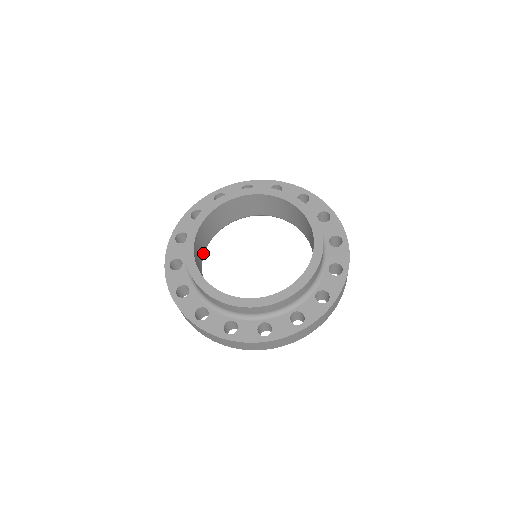
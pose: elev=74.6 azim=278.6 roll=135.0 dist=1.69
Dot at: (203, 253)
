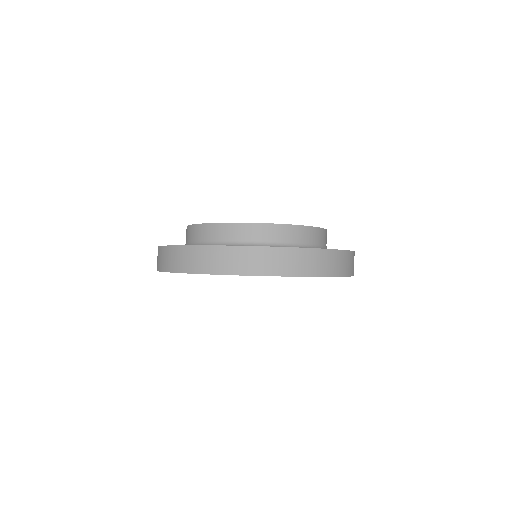
Dot at: occluded
